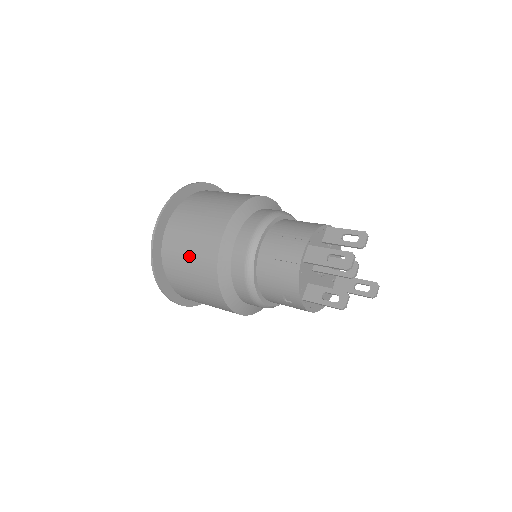
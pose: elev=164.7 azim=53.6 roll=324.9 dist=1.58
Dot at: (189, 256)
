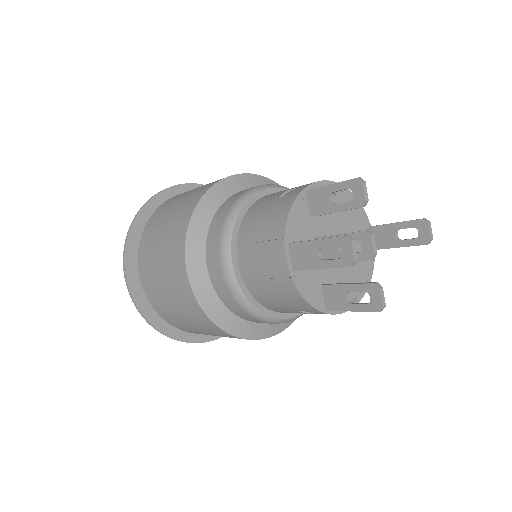
Dot at: (177, 310)
